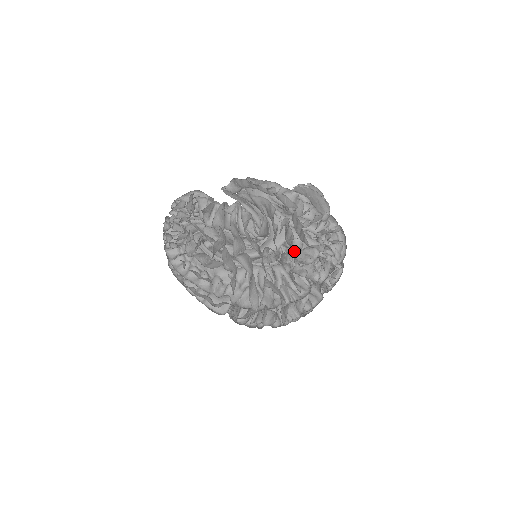
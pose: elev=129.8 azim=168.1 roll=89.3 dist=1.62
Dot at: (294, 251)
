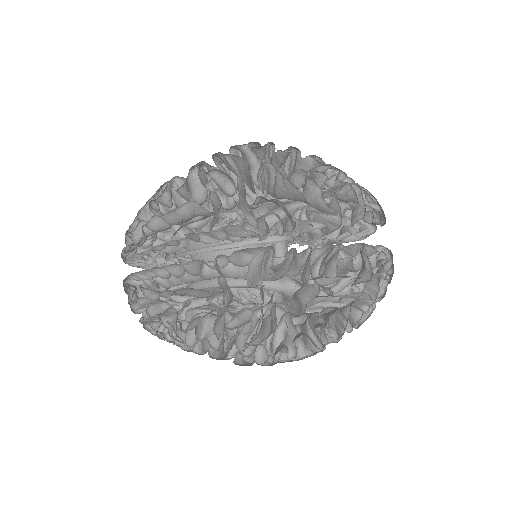
Dot at: (307, 205)
